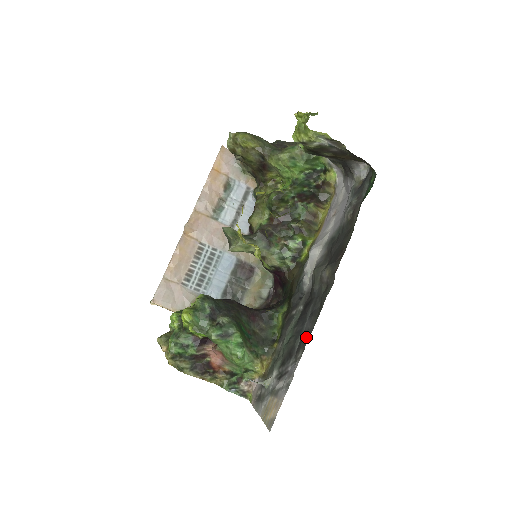
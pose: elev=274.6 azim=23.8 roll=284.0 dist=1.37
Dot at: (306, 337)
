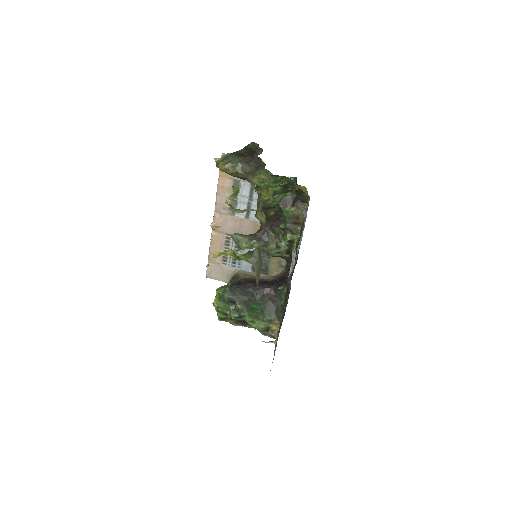
Dot at: occluded
